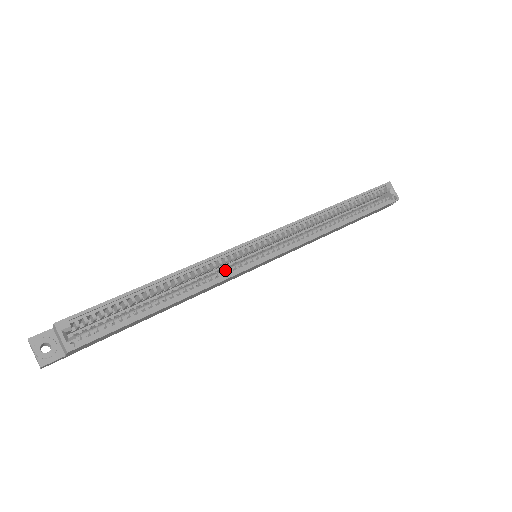
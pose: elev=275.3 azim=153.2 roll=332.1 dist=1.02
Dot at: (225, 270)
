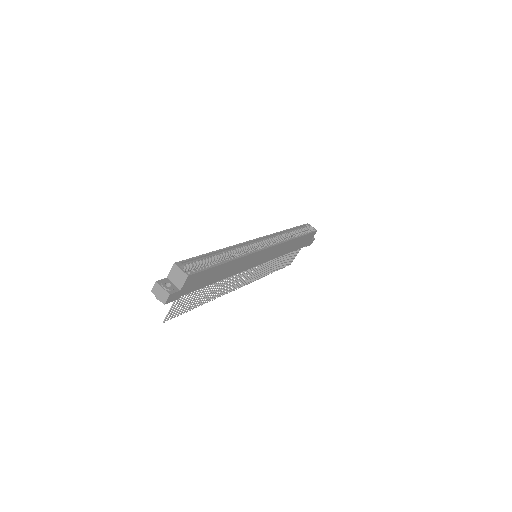
Dot at: (247, 251)
